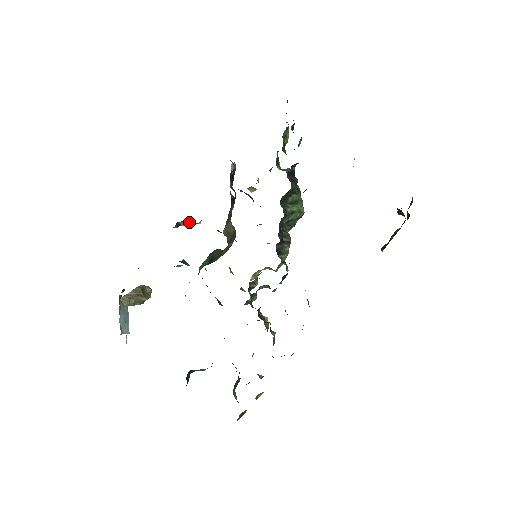
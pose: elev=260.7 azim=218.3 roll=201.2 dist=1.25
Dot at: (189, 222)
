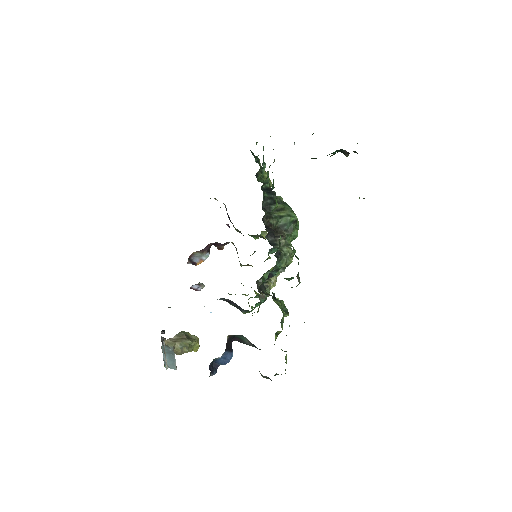
Dot at: (198, 254)
